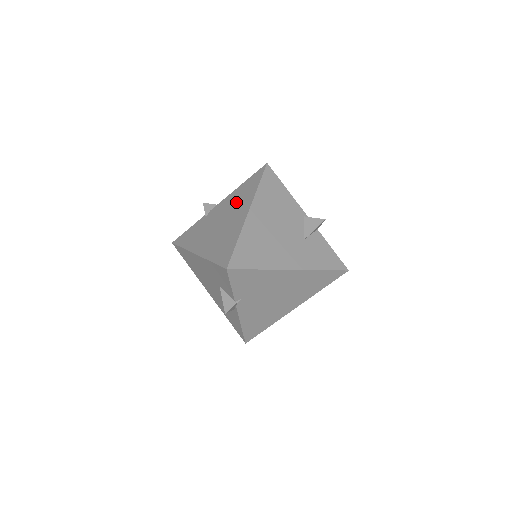
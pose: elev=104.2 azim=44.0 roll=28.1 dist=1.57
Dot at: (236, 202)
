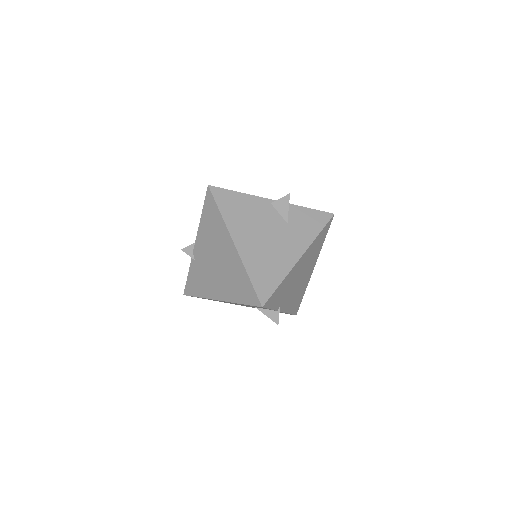
Dot at: (212, 237)
